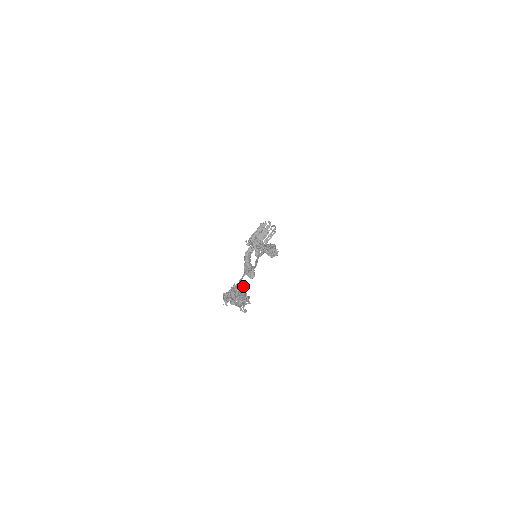
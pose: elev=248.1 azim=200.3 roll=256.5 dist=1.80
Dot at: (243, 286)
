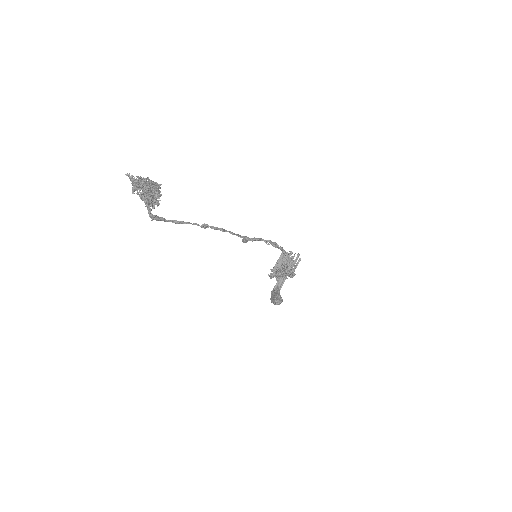
Dot at: occluded
